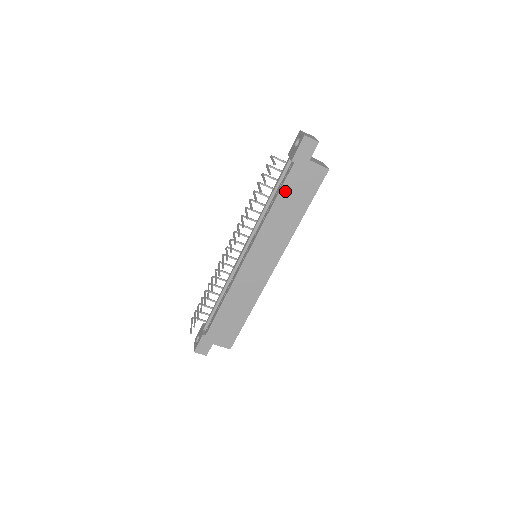
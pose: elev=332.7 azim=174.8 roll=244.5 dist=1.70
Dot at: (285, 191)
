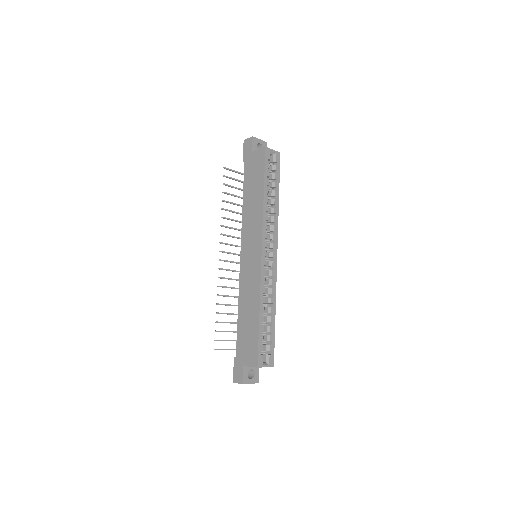
Dot at: (246, 185)
